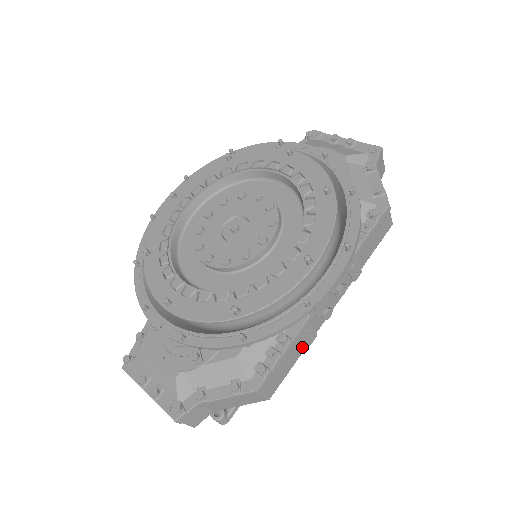
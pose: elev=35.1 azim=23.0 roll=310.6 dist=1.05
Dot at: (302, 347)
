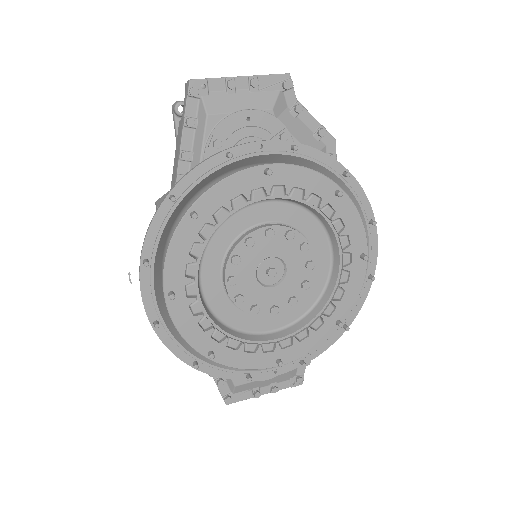
Dot at: occluded
